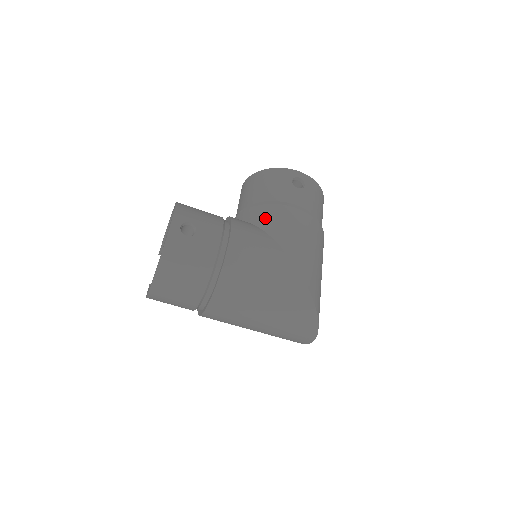
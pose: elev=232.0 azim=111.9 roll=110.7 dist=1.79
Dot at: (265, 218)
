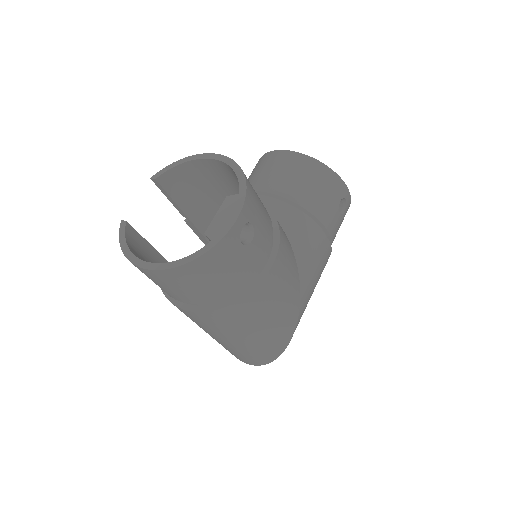
Dot at: (302, 238)
